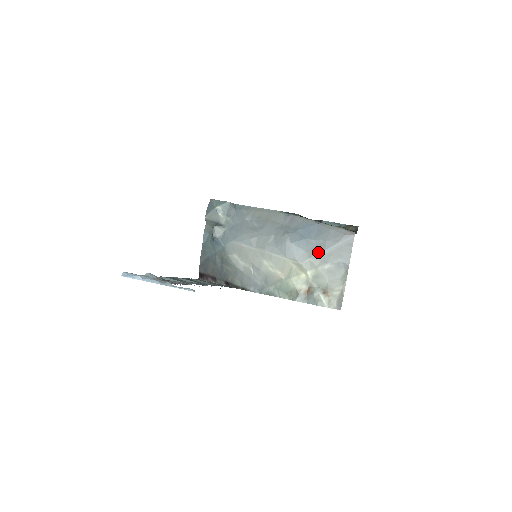
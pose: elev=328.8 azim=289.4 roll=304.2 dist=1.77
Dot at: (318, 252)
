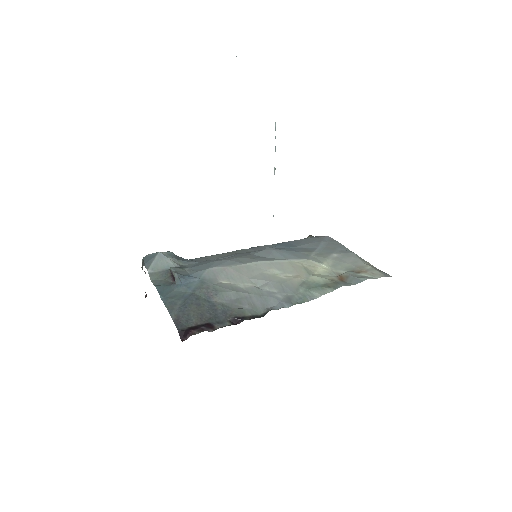
Dot at: (313, 250)
